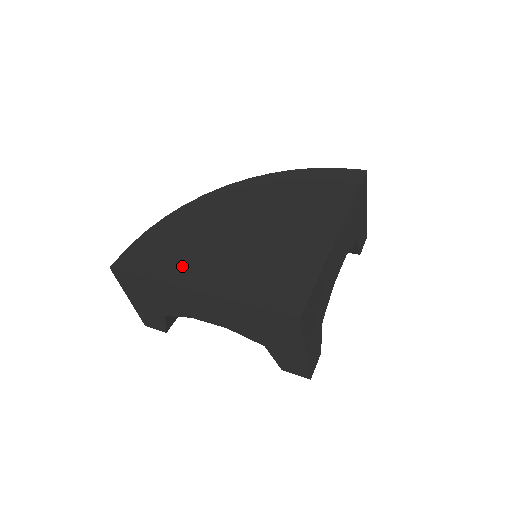
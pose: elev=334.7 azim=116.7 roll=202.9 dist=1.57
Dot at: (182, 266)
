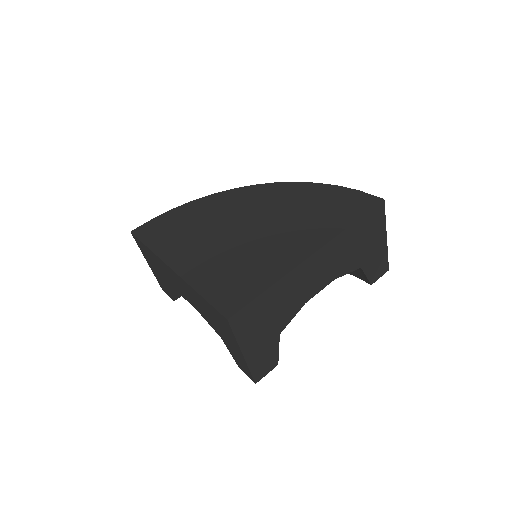
Dot at: (176, 246)
